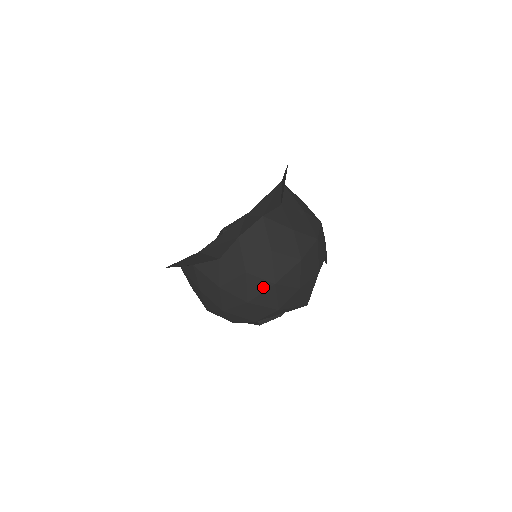
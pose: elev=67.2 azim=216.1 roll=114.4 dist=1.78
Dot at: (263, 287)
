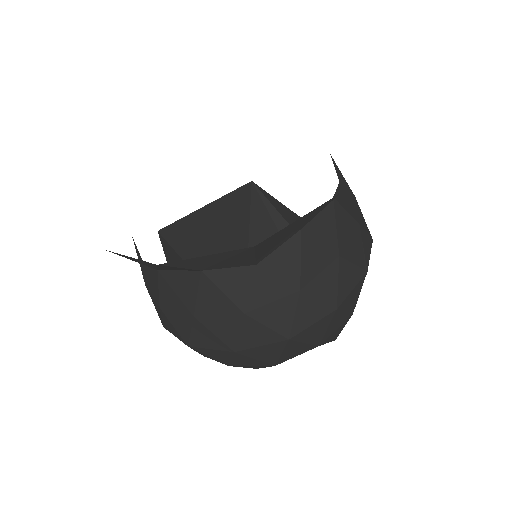
Dot at: (177, 335)
